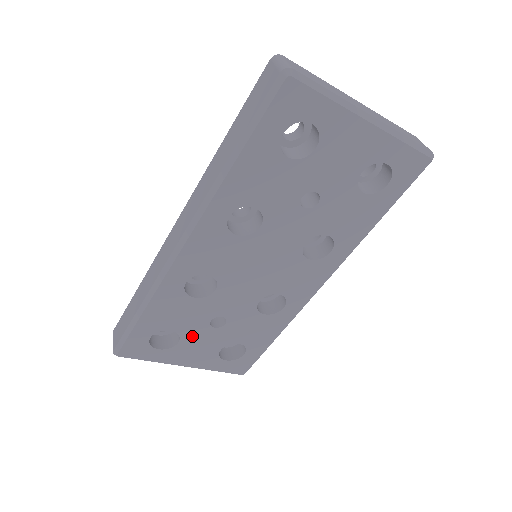
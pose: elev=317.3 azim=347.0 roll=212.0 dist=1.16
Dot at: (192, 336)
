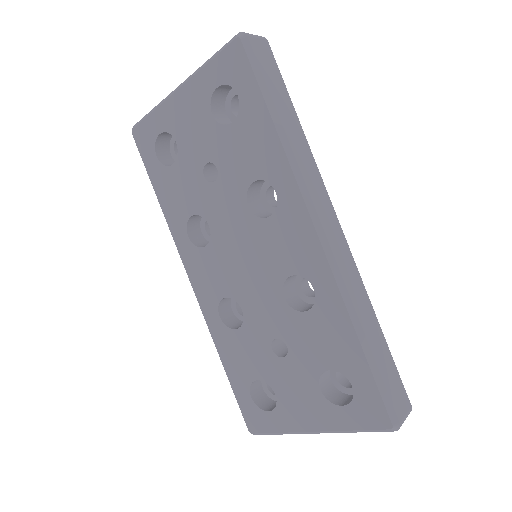
Dot at: (278, 380)
